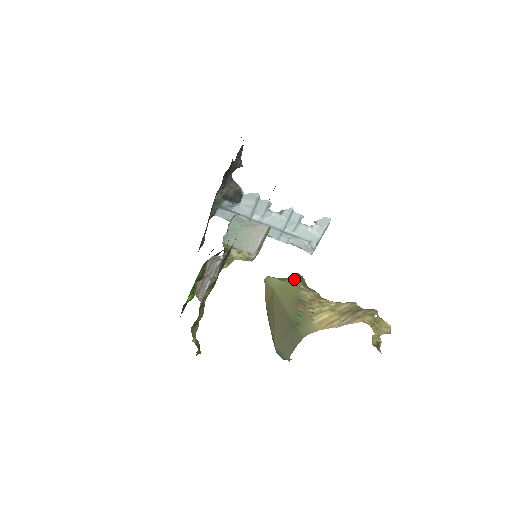
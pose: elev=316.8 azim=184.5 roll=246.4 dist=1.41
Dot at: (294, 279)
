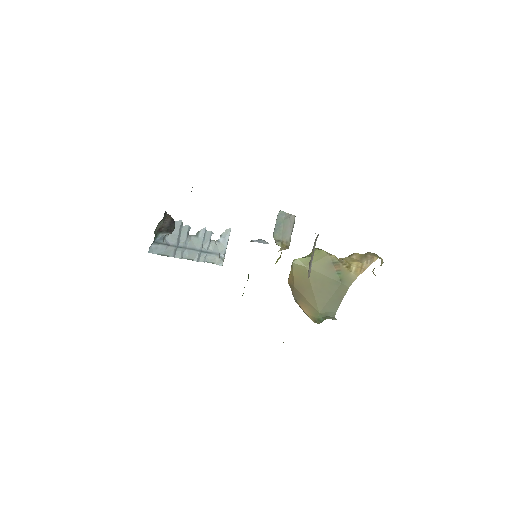
Dot at: (319, 251)
